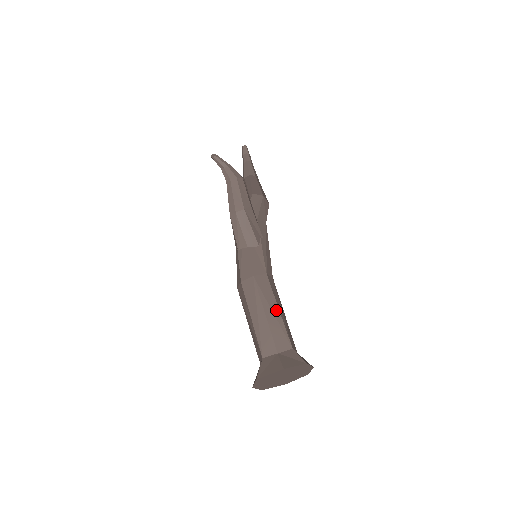
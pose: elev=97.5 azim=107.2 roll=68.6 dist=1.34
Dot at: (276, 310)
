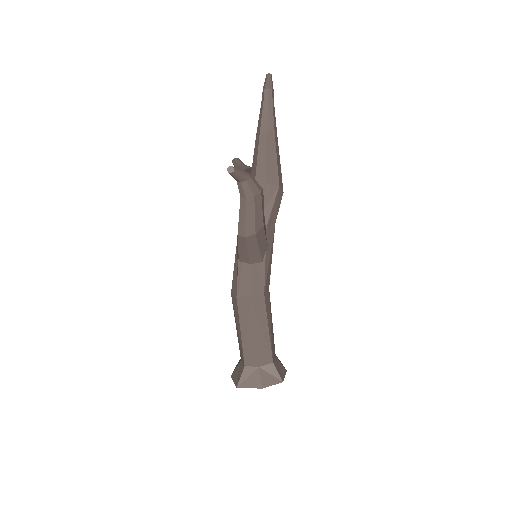
Dot at: (266, 330)
